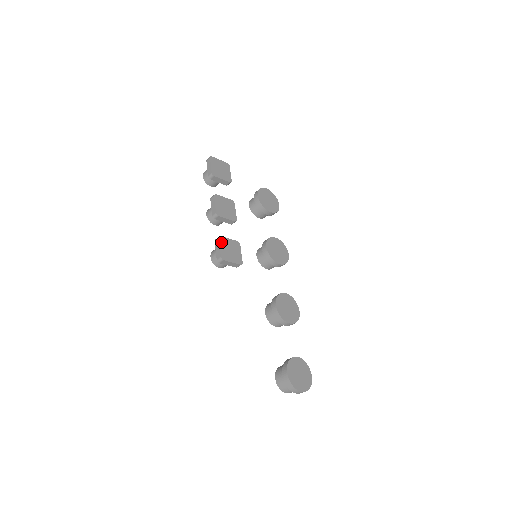
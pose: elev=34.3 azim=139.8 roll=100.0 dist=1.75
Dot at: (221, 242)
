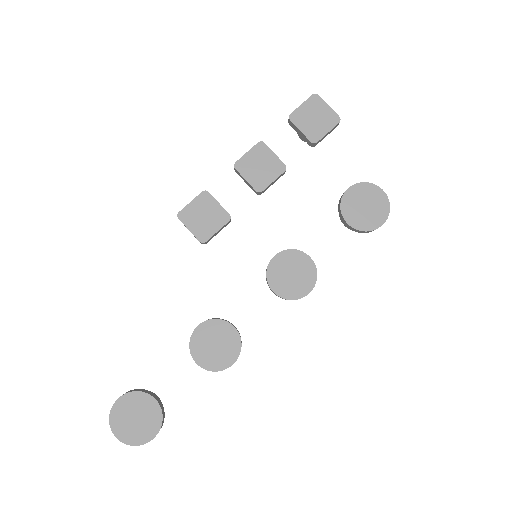
Dot at: (200, 198)
